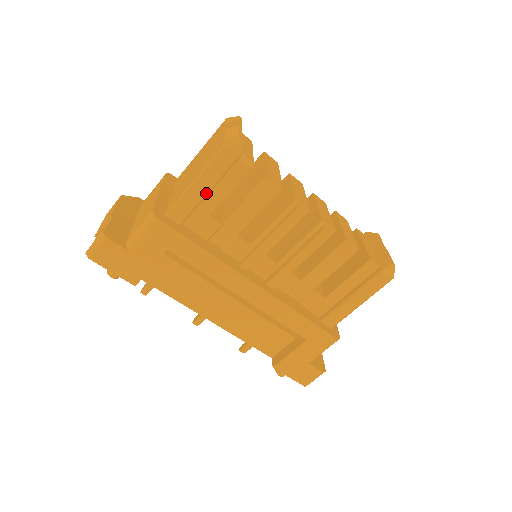
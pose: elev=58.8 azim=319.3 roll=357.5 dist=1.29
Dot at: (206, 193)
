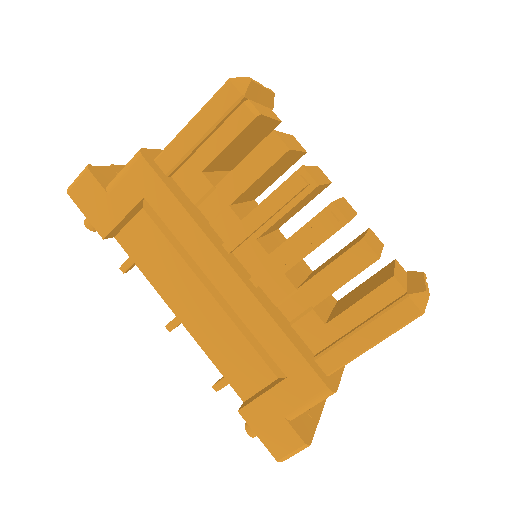
Dot at: (200, 138)
